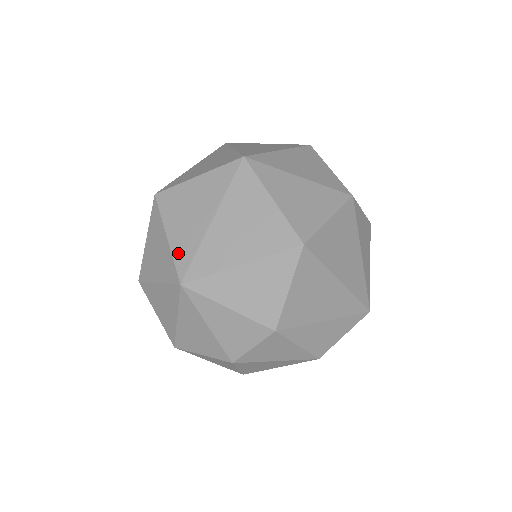
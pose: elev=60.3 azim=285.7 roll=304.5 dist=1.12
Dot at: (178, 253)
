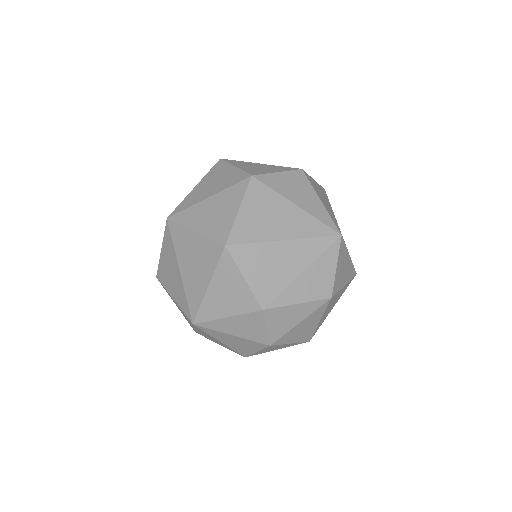
Dot at: (181, 305)
